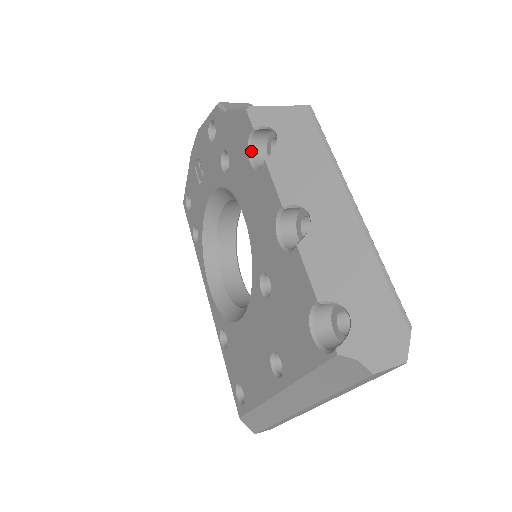
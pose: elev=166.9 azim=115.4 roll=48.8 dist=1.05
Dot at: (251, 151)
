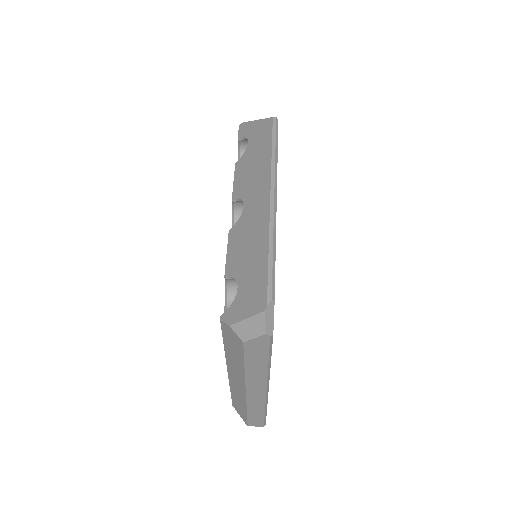
Dot at: occluded
